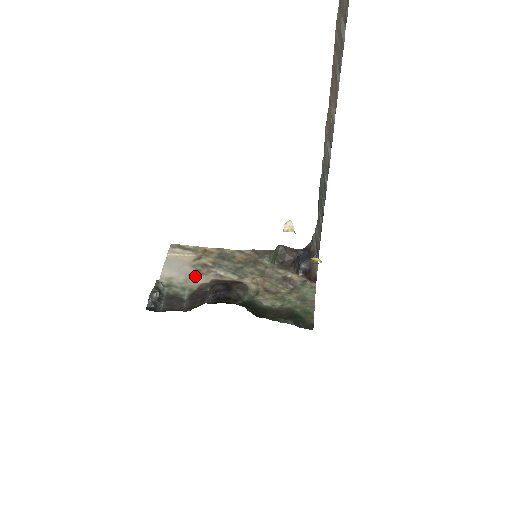
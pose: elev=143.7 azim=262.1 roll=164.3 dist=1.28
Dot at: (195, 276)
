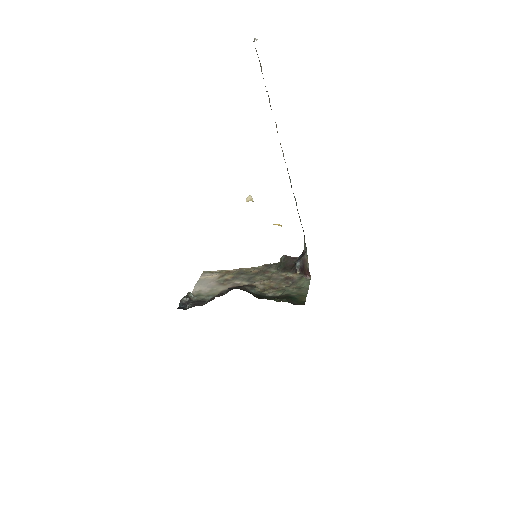
Dot at: (218, 287)
